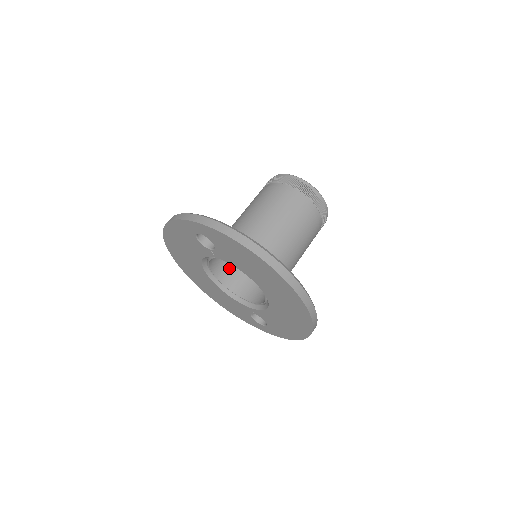
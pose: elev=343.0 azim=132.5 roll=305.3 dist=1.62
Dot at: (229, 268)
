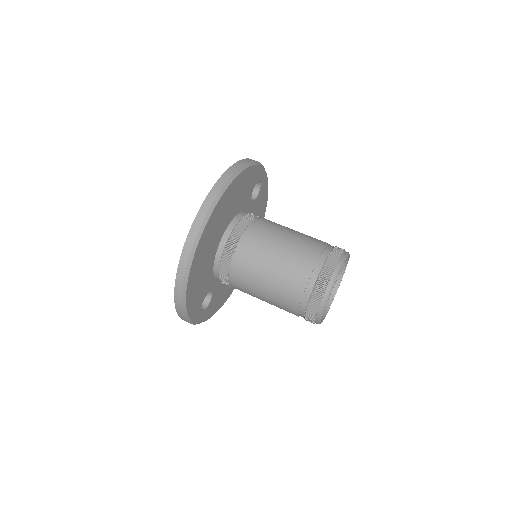
Dot at: occluded
